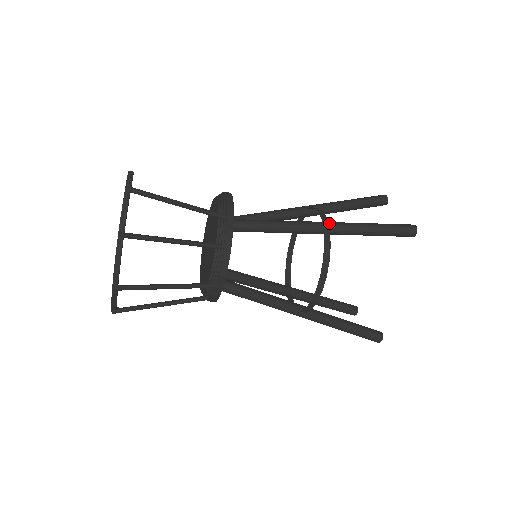
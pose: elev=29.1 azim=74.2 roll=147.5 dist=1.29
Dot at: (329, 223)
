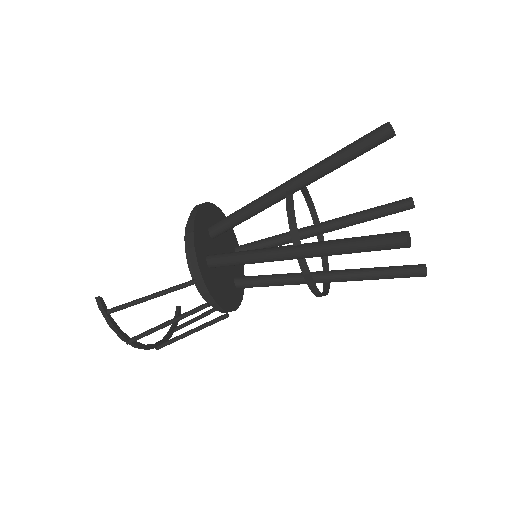
Dot at: (299, 252)
